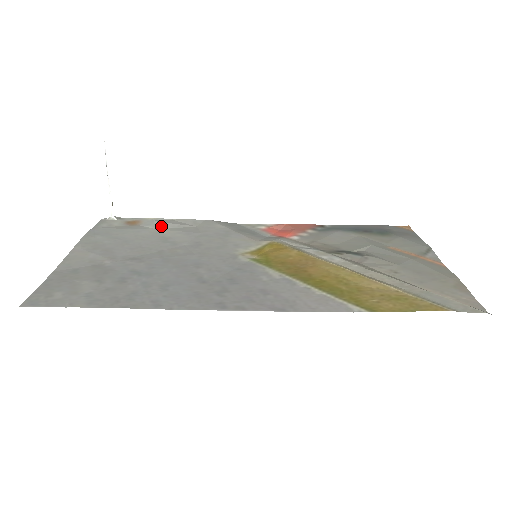
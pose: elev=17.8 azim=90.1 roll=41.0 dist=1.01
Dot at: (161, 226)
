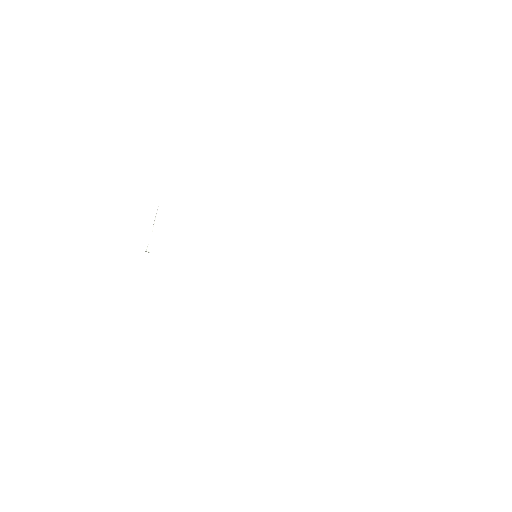
Dot at: occluded
